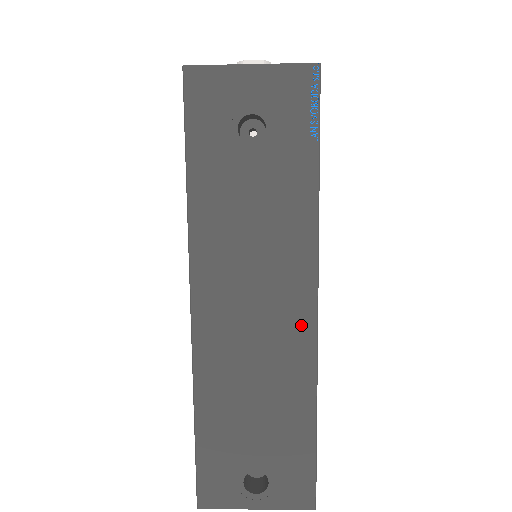
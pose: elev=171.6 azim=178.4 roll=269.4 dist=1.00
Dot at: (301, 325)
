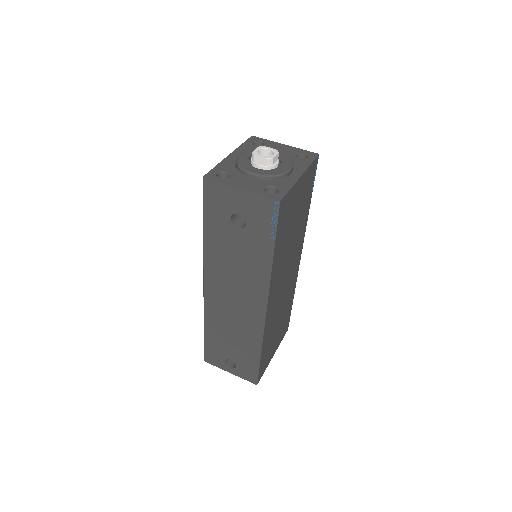
Dot at: (257, 316)
